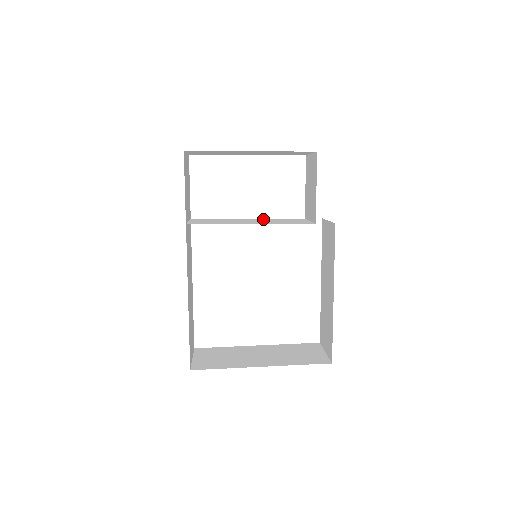
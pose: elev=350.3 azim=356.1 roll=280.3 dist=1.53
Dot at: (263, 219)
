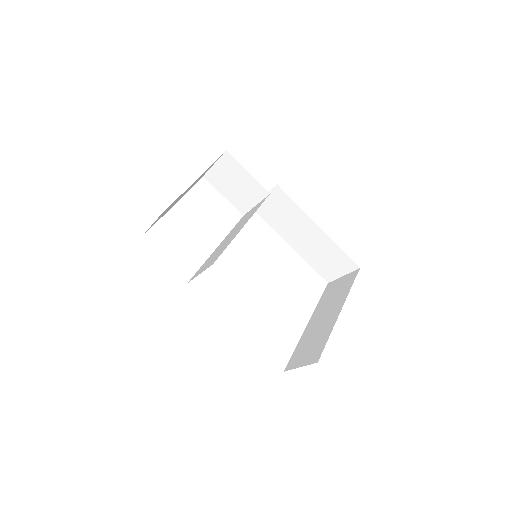
Dot at: (227, 236)
